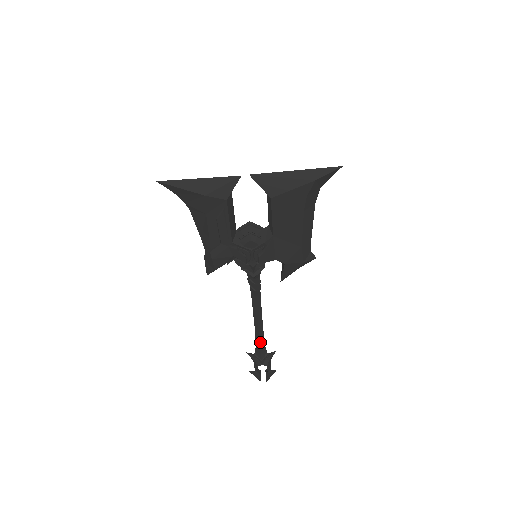
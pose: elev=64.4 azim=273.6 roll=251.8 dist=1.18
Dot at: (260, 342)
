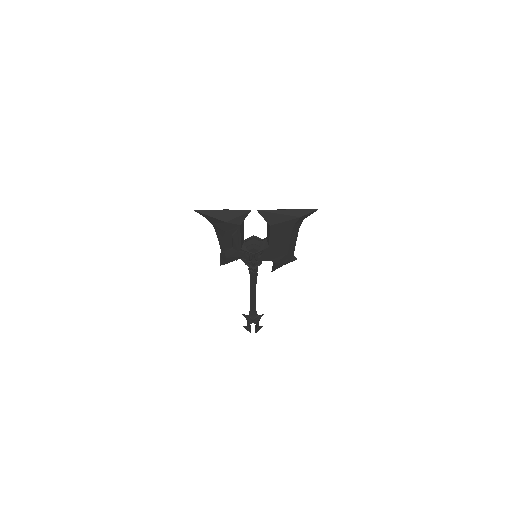
Dot at: (253, 308)
